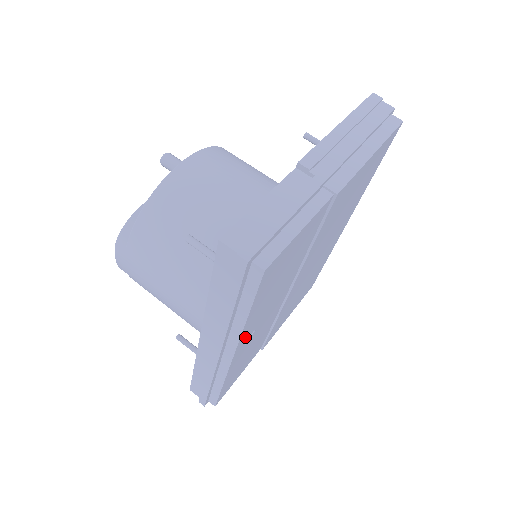
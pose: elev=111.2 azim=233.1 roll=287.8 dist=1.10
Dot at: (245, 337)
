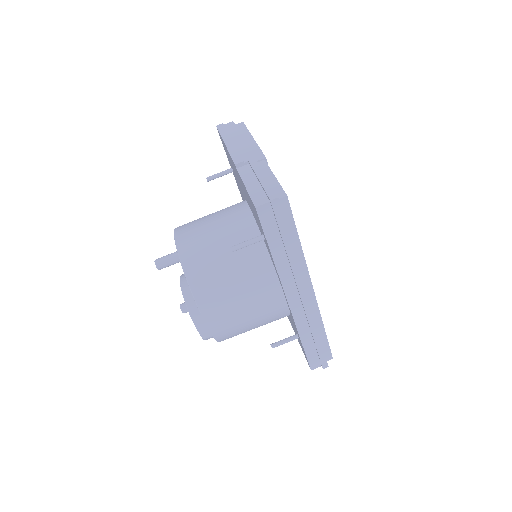
Dot at: occluded
